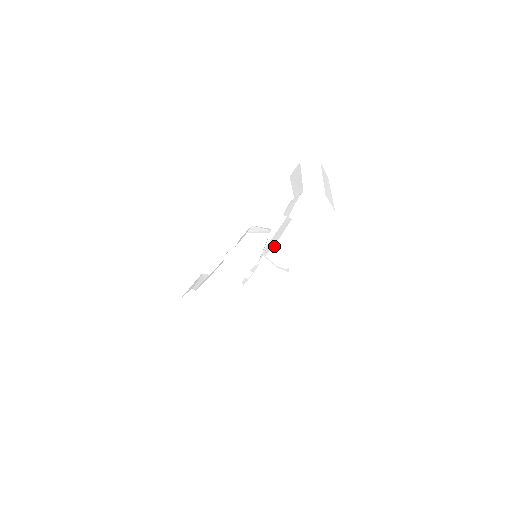
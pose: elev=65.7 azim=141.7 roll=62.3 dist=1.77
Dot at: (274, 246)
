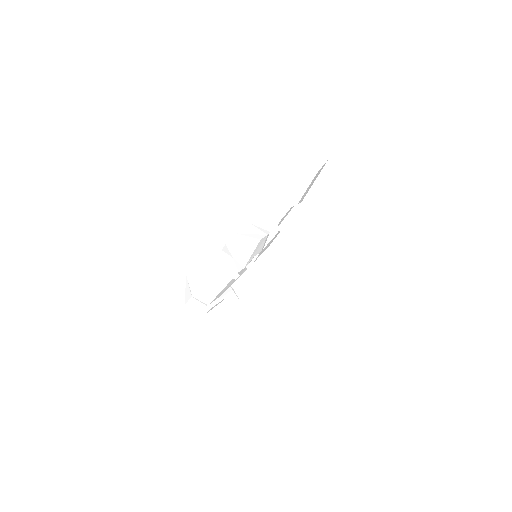
Dot at: (262, 254)
